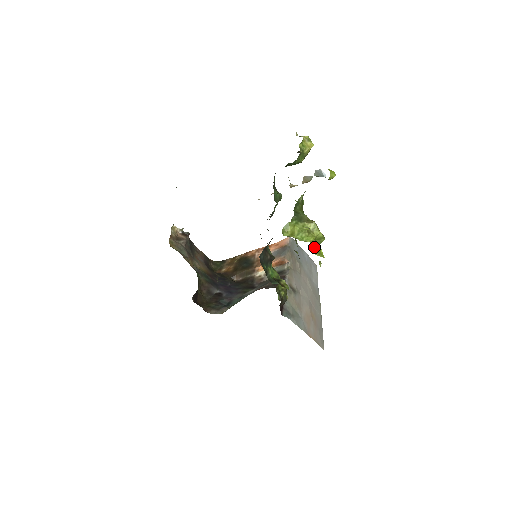
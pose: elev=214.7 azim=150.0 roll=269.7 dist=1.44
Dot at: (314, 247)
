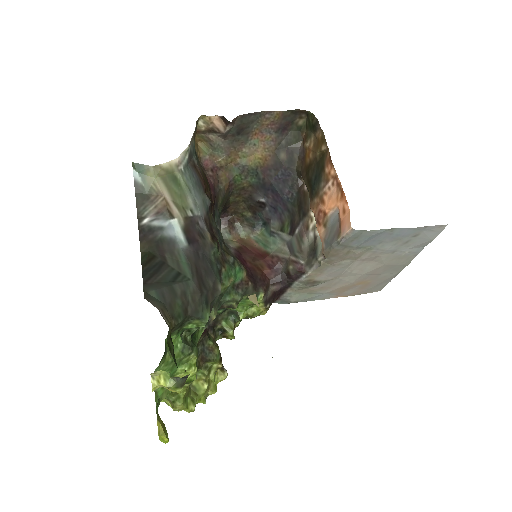
Dot at: occluded
